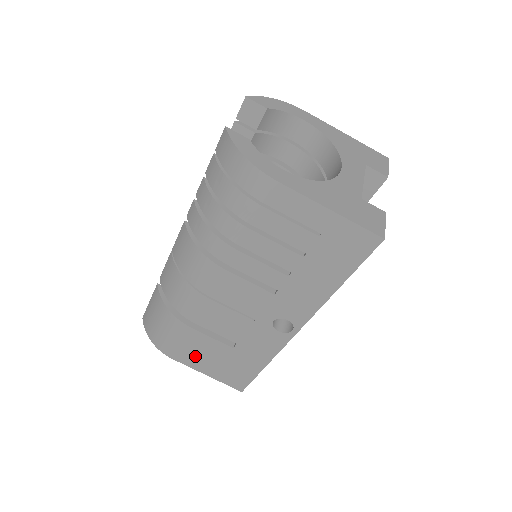
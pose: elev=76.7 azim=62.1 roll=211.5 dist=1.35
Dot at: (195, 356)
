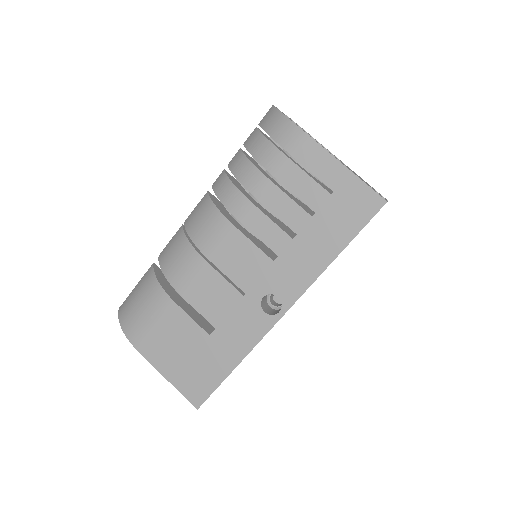
Dot at: (163, 346)
